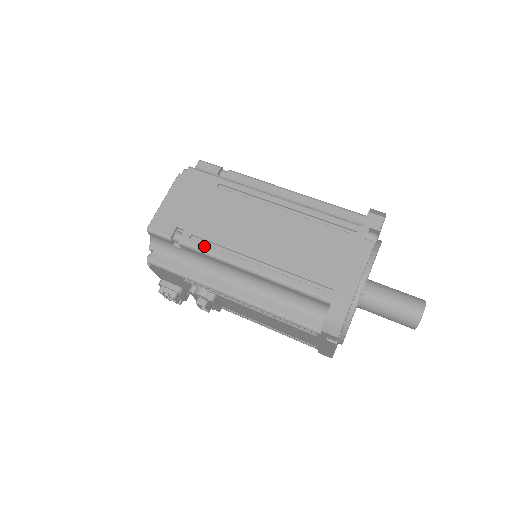
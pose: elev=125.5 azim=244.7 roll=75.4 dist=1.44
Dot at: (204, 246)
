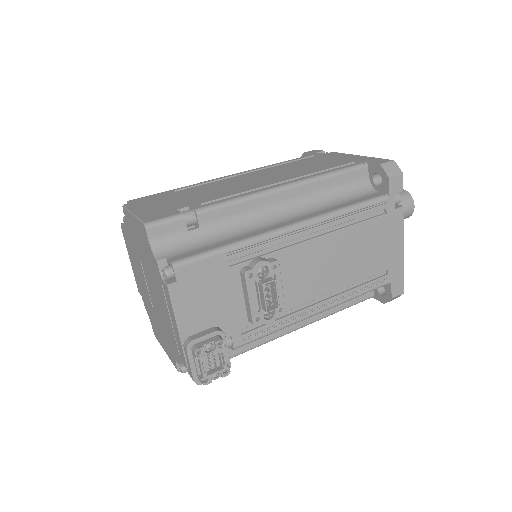
Dot at: (225, 199)
